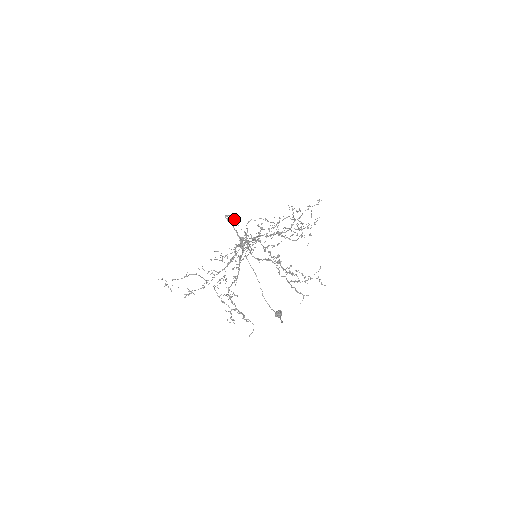
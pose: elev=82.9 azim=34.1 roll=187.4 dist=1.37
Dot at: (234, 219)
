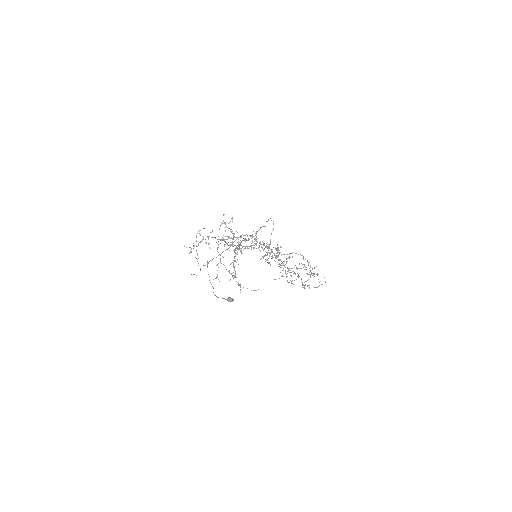
Dot at: occluded
